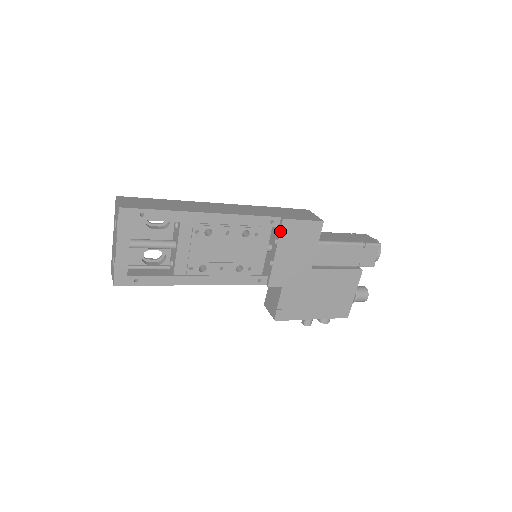
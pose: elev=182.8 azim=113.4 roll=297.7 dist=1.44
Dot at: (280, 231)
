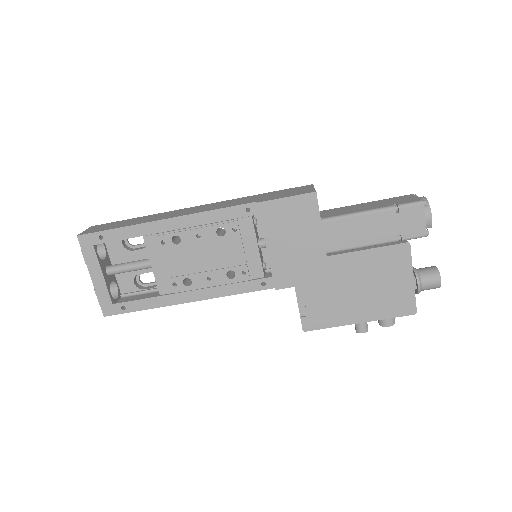
Dot at: (260, 218)
